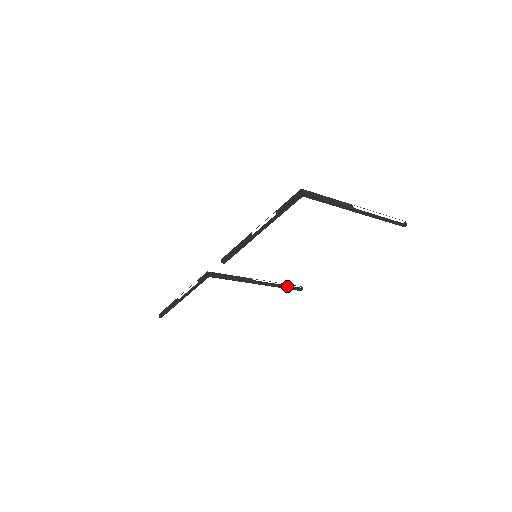
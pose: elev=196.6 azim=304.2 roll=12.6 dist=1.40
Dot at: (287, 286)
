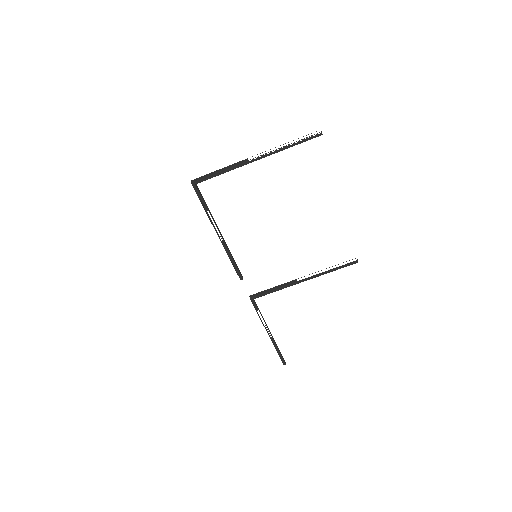
Dot at: (340, 267)
